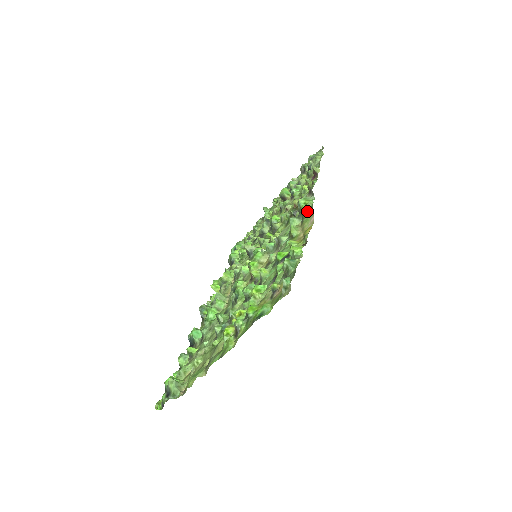
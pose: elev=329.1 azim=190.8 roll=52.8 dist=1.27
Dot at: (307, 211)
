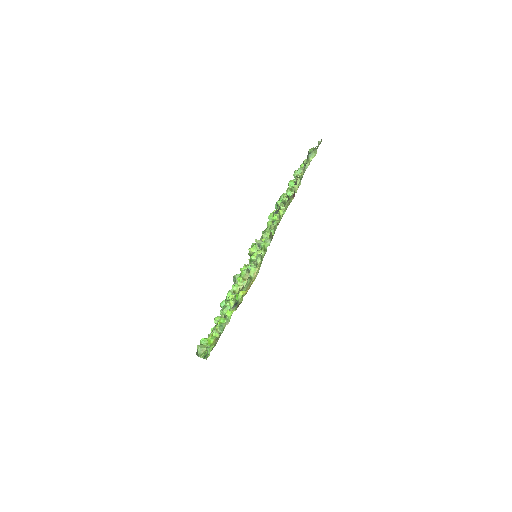
Dot at: (262, 256)
